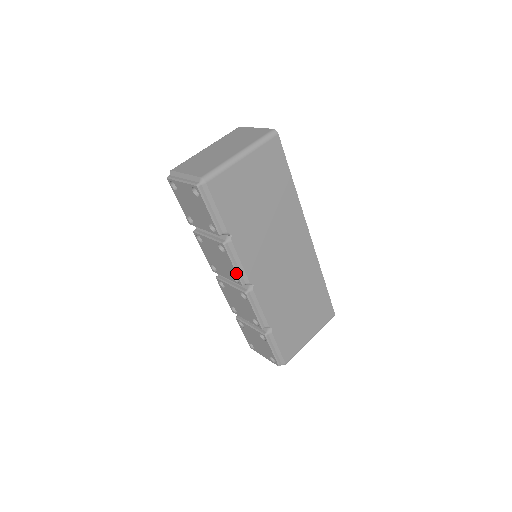
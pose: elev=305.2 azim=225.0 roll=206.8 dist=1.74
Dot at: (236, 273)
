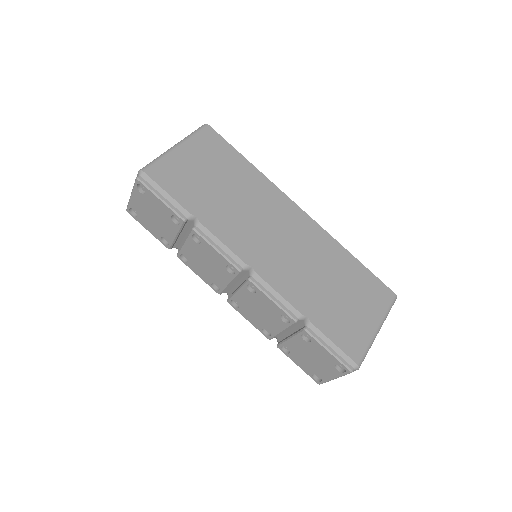
Dot at: (224, 258)
